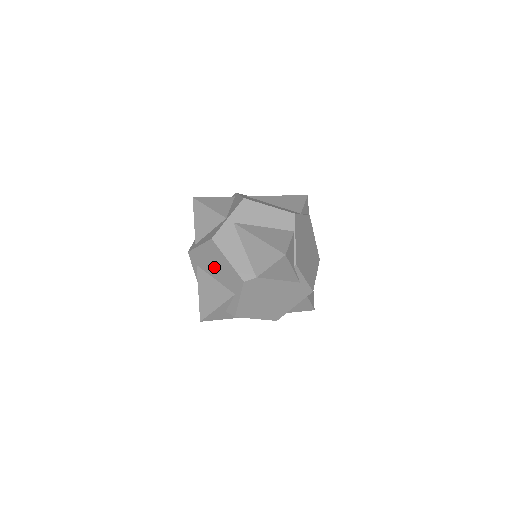
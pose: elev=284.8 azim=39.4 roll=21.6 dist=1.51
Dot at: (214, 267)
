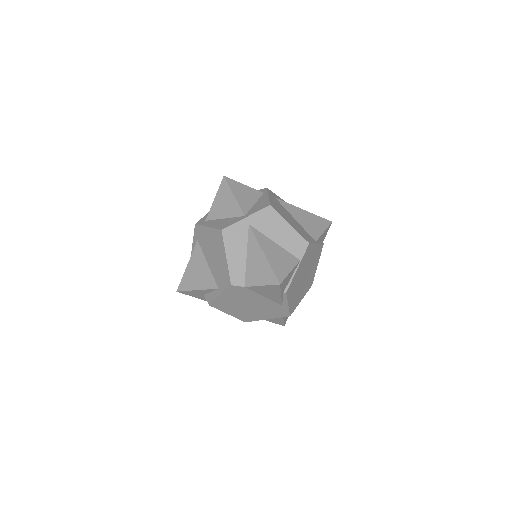
Dot at: (212, 254)
